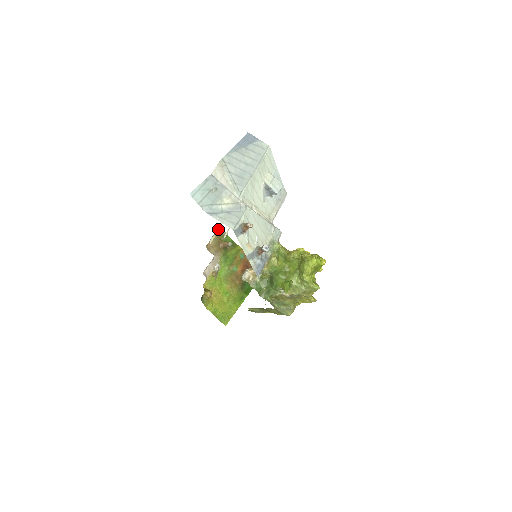
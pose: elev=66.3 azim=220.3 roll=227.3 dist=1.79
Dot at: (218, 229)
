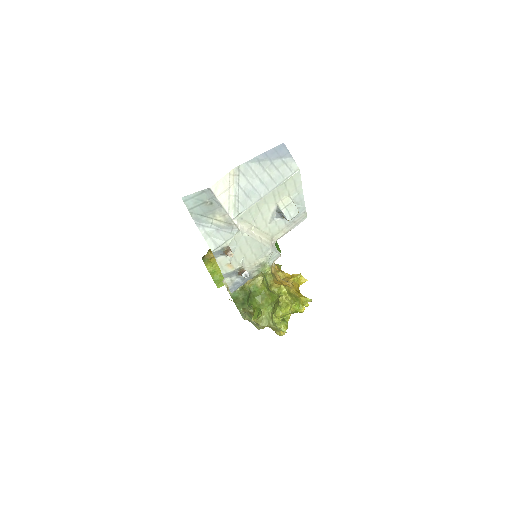
Dot at: occluded
